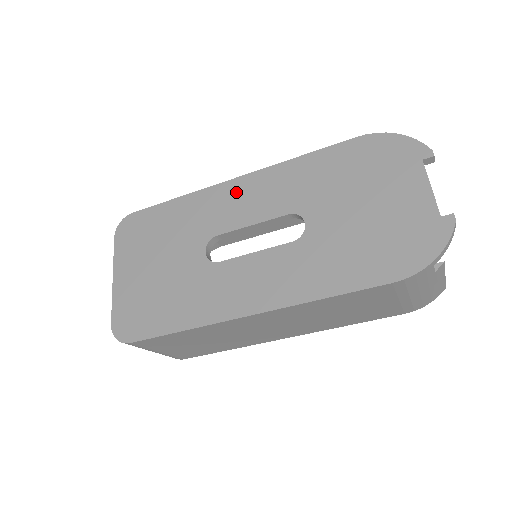
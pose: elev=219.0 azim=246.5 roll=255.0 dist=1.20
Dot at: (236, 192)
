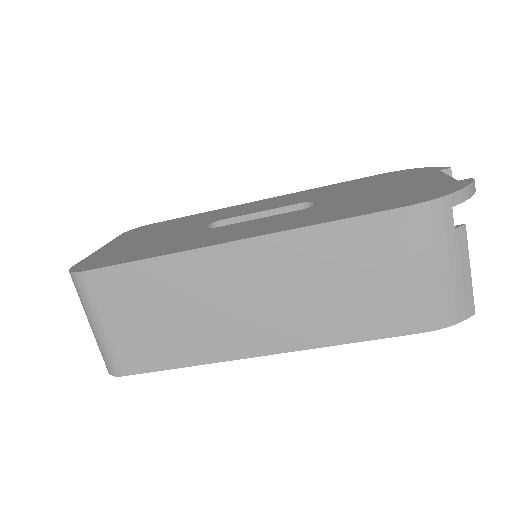
Dot at: (255, 204)
